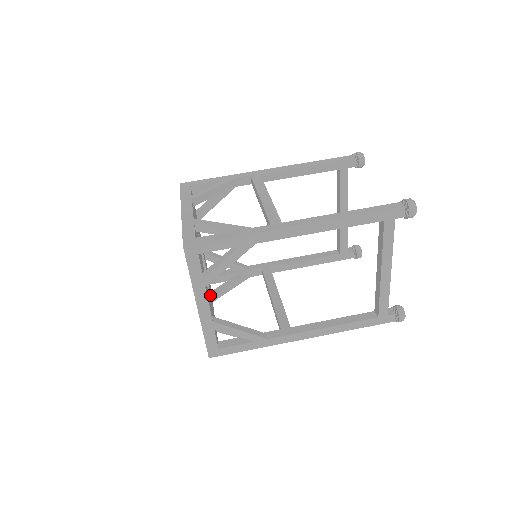
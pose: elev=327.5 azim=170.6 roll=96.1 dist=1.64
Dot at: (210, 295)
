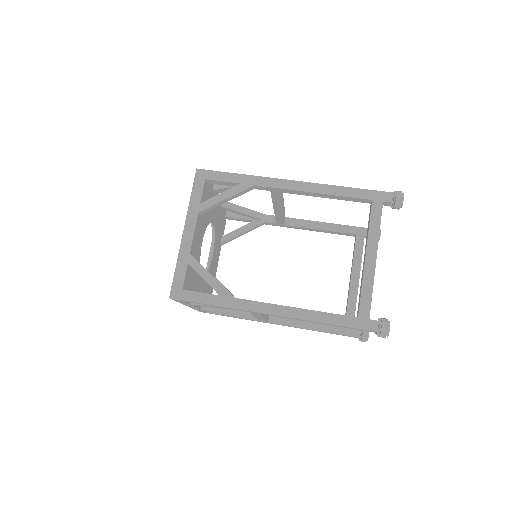
Dot at: (201, 282)
